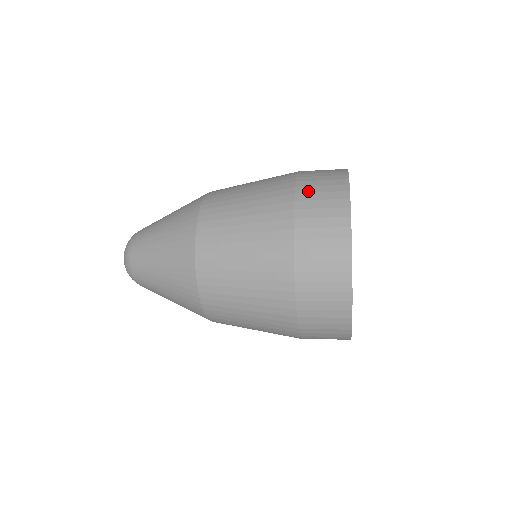
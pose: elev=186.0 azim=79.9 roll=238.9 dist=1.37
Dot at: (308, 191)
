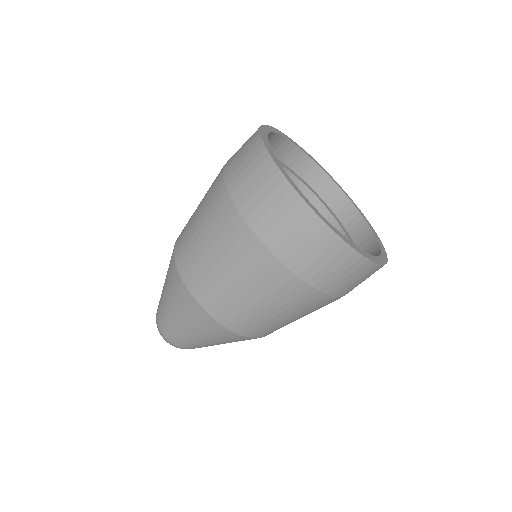
Dot at: (232, 158)
